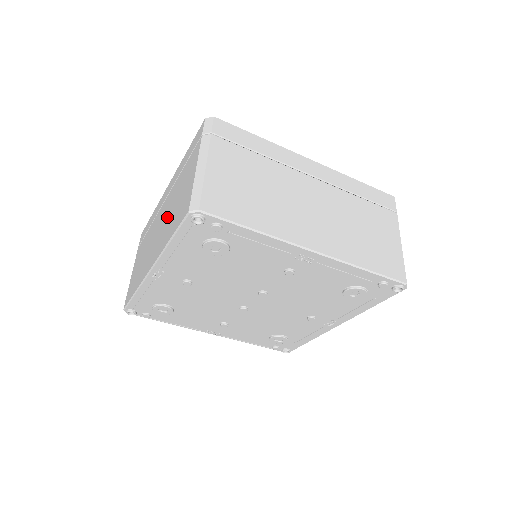
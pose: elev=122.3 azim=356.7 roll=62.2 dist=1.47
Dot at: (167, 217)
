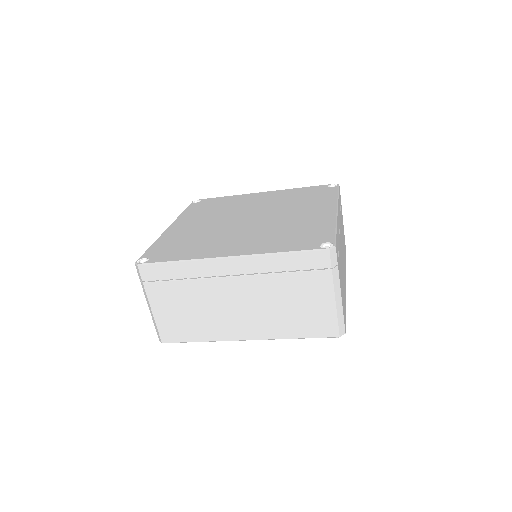
Dot at: (268, 308)
